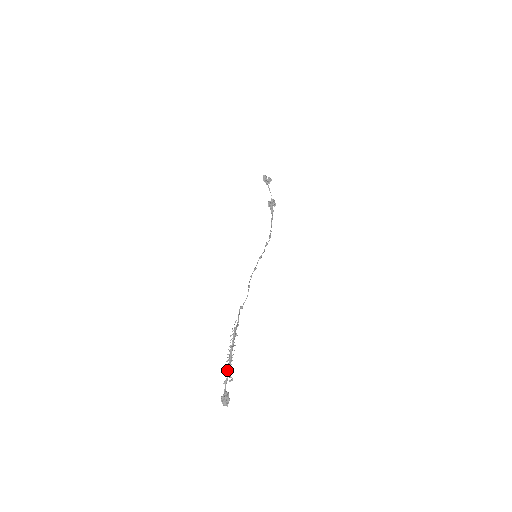
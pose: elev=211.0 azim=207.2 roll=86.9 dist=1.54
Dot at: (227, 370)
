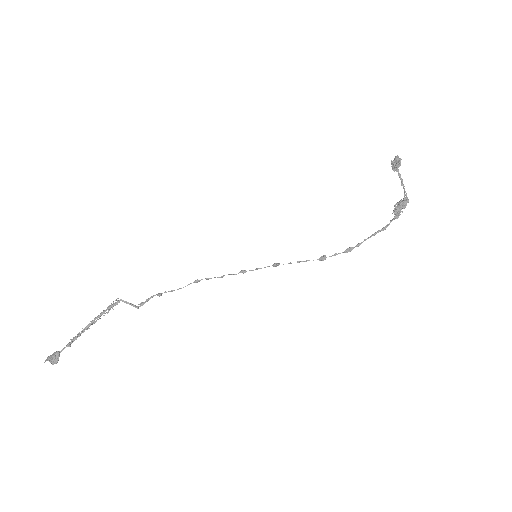
Dot at: (77, 335)
